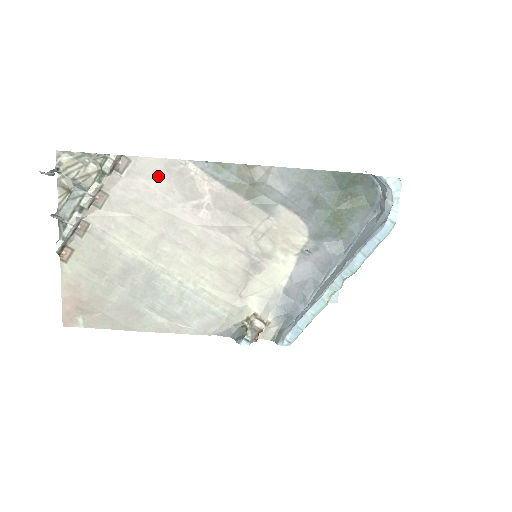
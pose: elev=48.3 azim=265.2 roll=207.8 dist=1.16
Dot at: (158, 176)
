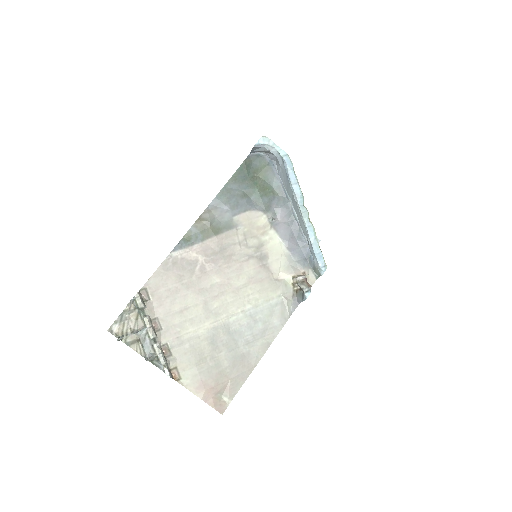
Dot at: (167, 278)
